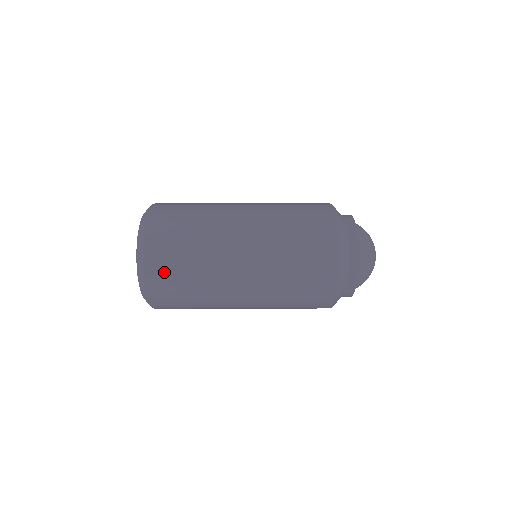
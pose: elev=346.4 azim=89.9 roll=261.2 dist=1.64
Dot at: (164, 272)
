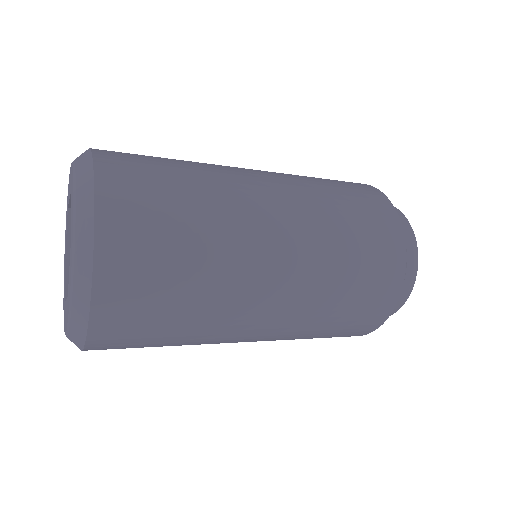
Dot at: (137, 194)
